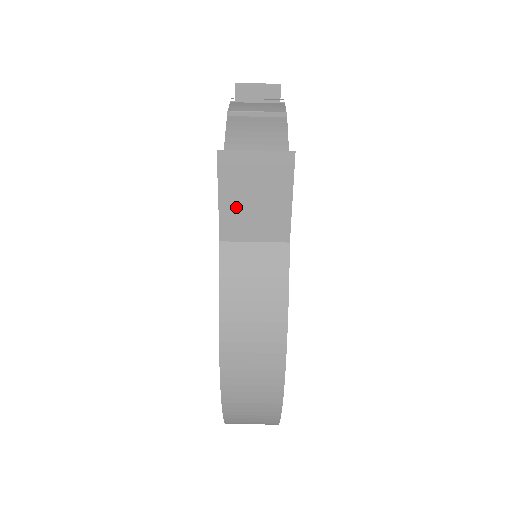
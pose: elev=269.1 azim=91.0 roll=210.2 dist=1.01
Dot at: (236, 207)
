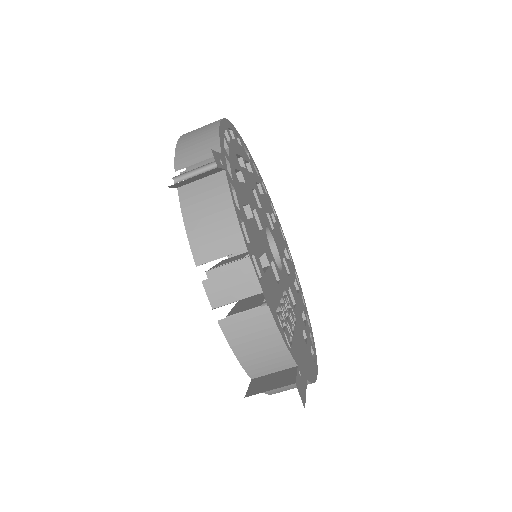
Dot at: occluded
